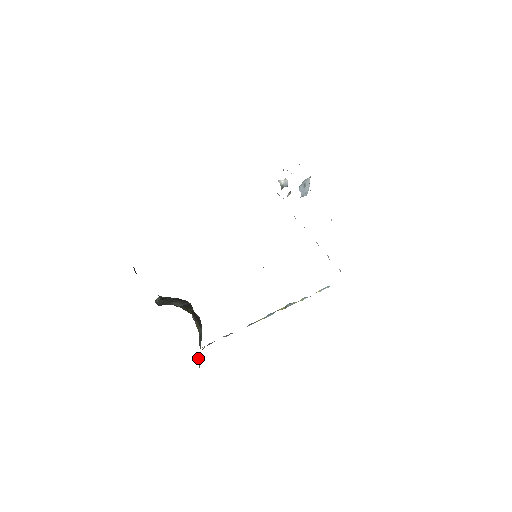
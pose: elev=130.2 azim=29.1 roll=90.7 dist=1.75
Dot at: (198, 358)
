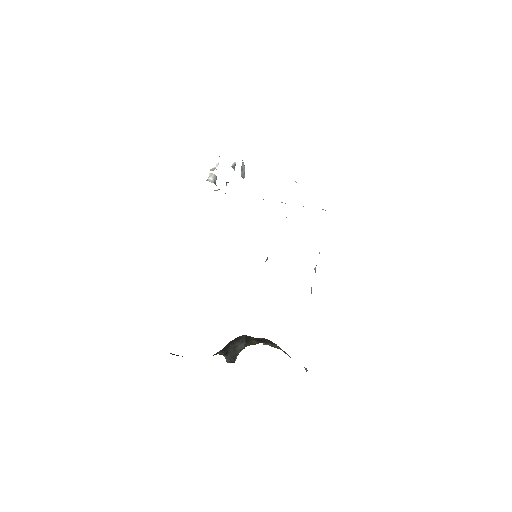
Dot at: occluded
